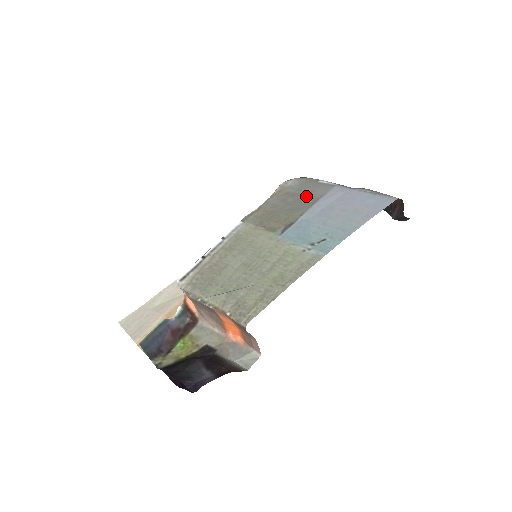
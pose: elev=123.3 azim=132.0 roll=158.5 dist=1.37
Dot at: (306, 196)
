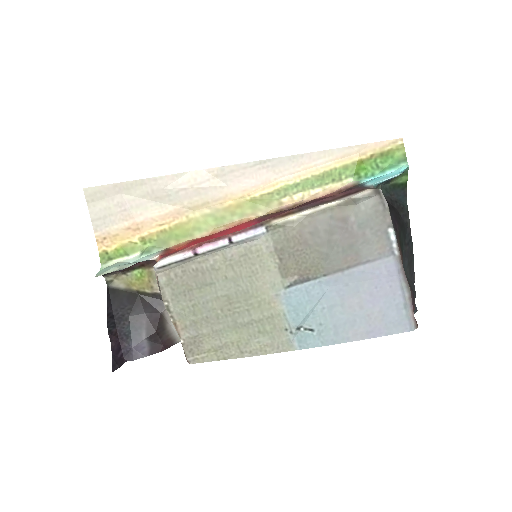
Dot at: (355, 246)
